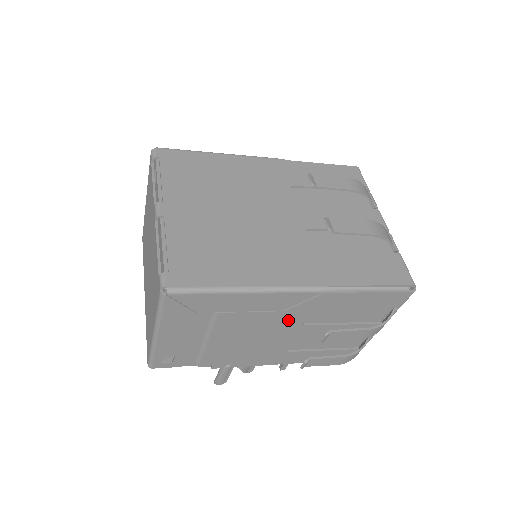
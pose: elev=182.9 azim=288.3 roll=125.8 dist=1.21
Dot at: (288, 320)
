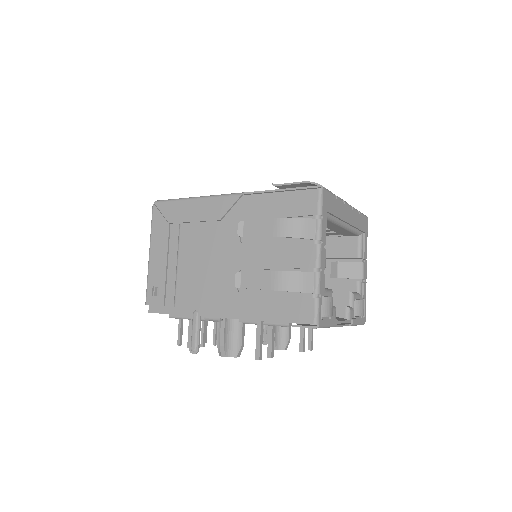
Dot at: (227, 235)
